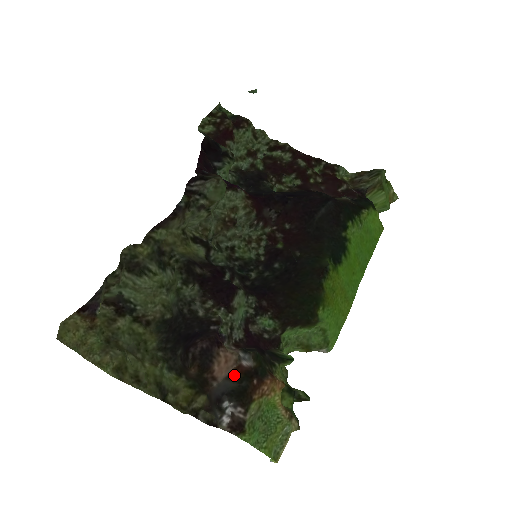
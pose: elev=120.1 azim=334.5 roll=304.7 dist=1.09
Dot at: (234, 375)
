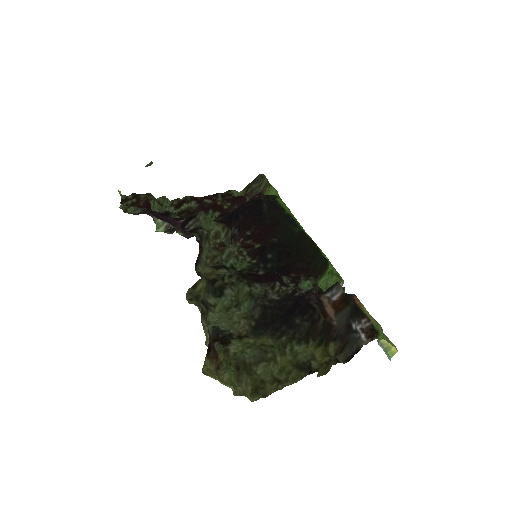
Dot at: (338, 308)
